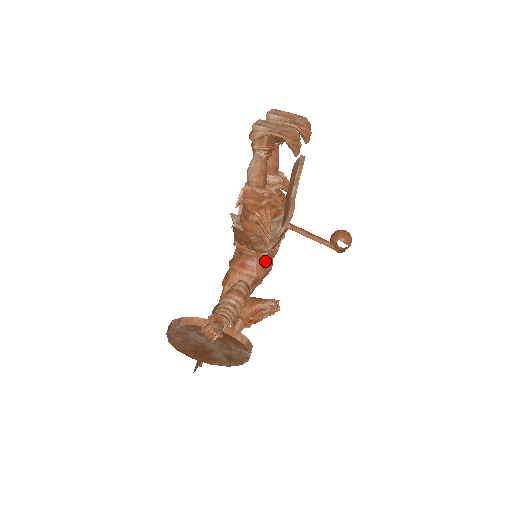
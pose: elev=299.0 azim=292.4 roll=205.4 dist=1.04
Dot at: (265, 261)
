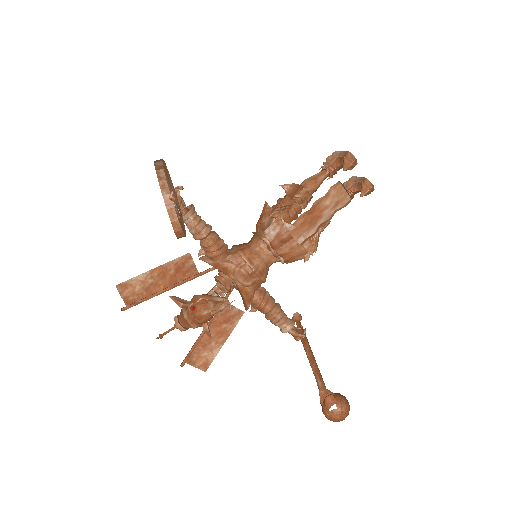
Dot at: (257, 255)
